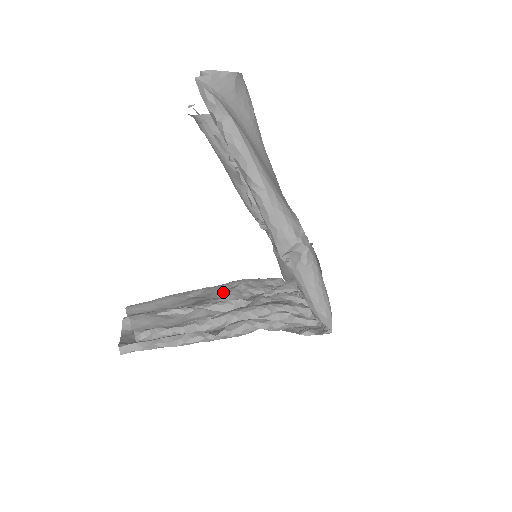
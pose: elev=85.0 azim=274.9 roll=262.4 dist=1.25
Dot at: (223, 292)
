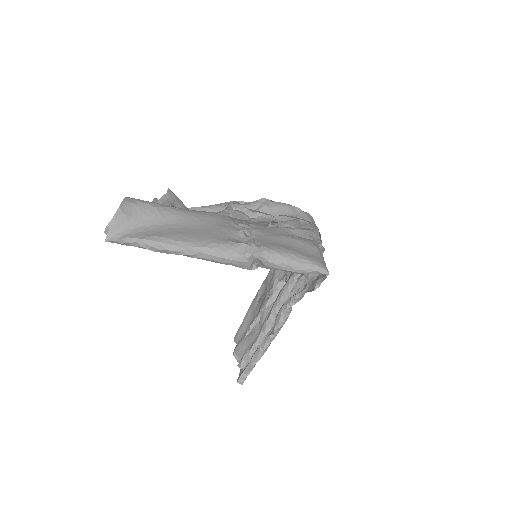
Dot at: (271, 280)
